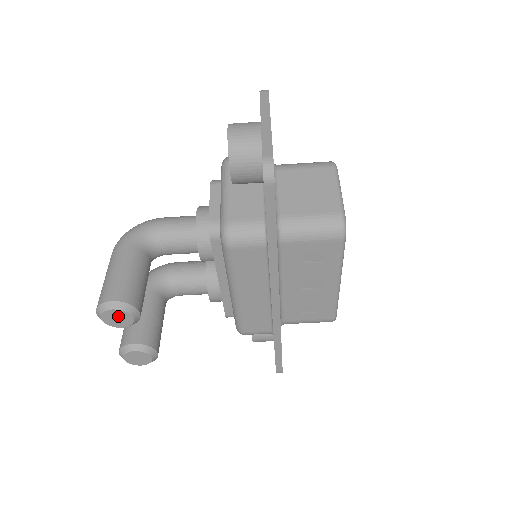
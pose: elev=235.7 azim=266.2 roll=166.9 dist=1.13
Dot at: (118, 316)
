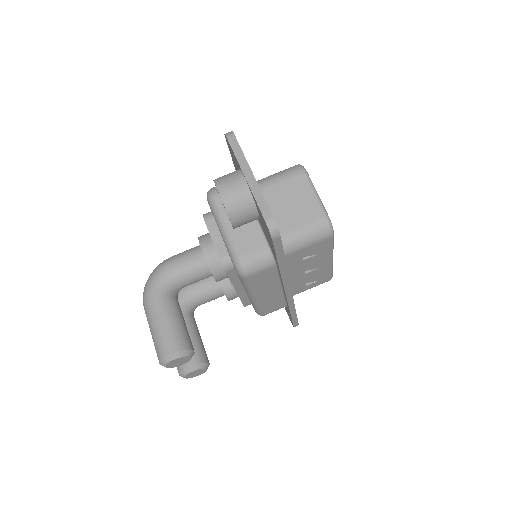
Dot at: (179, 361)
